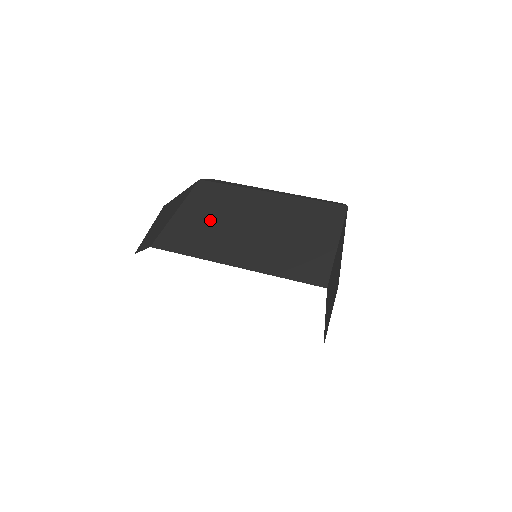
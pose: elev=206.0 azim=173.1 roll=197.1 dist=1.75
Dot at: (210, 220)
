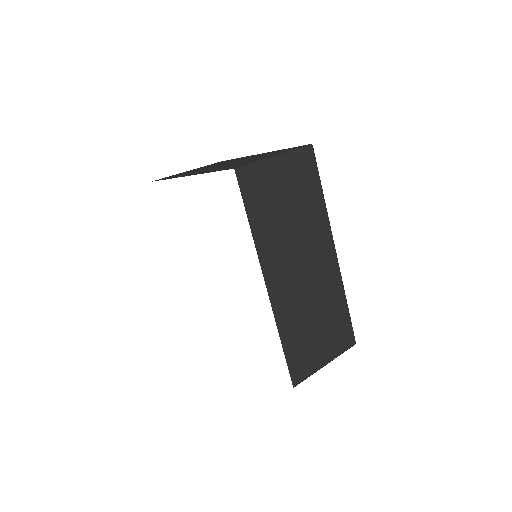
Dot at: (202, 168)
